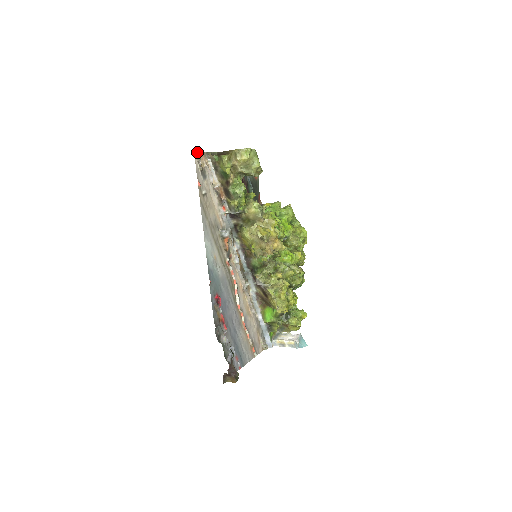
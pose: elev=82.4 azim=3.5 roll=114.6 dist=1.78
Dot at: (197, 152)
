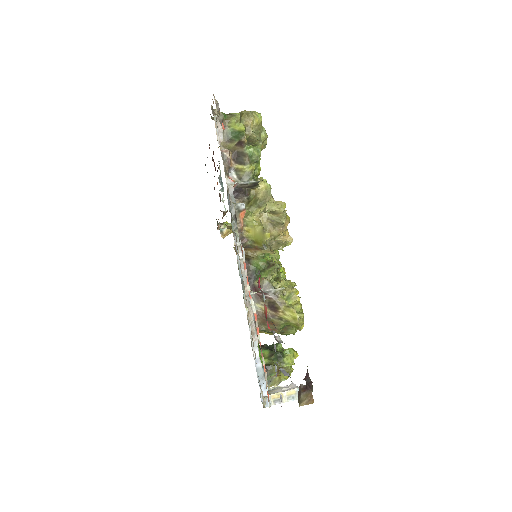
Dot at: (213, 95)
